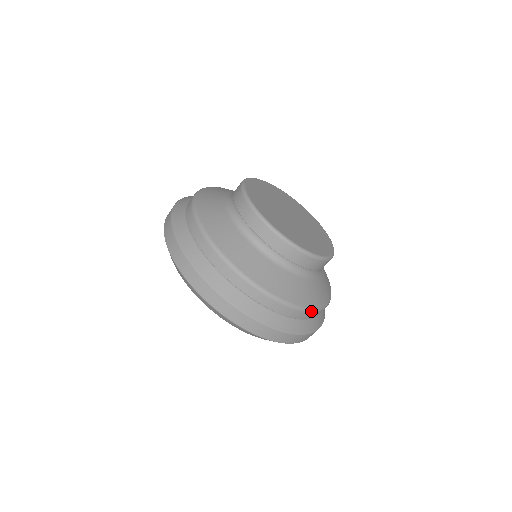
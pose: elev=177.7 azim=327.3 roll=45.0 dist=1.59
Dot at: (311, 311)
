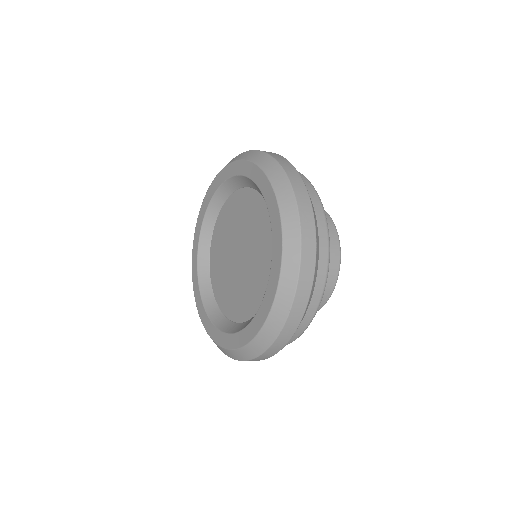
Dot at: (310, 322)
